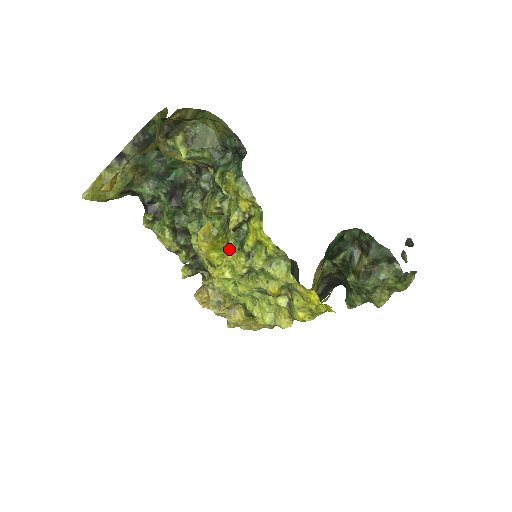
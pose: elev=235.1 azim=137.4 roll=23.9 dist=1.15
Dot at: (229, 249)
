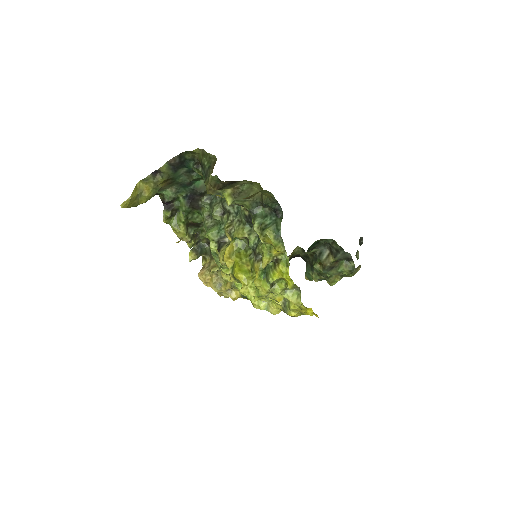
Dot at: (257, 278)
